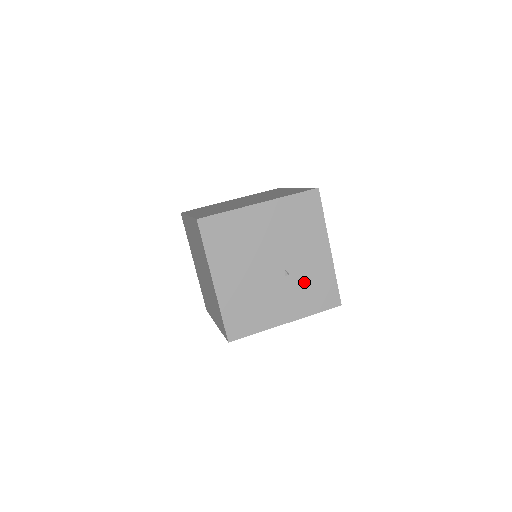
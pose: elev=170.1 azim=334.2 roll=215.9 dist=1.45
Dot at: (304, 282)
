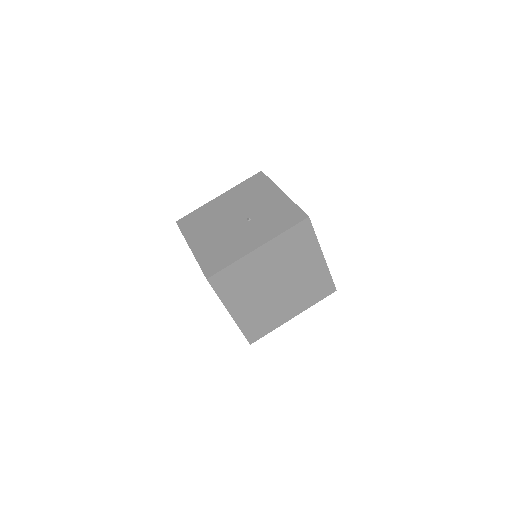
Dot at: (266, 218)
